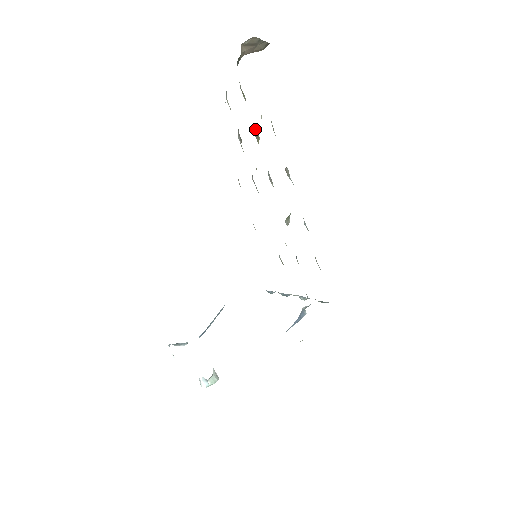
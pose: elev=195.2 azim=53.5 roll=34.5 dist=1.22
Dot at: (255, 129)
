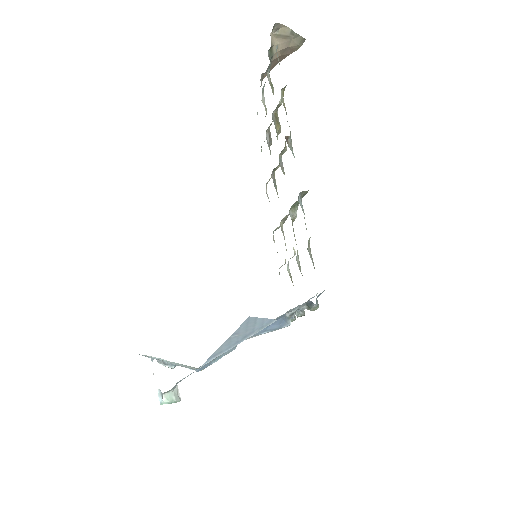
Dot at: (277, 117)
